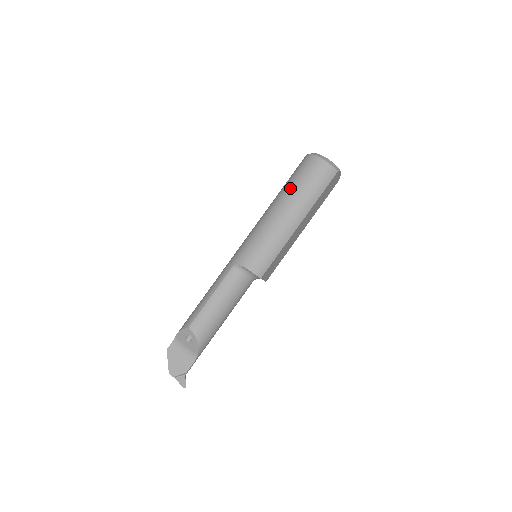
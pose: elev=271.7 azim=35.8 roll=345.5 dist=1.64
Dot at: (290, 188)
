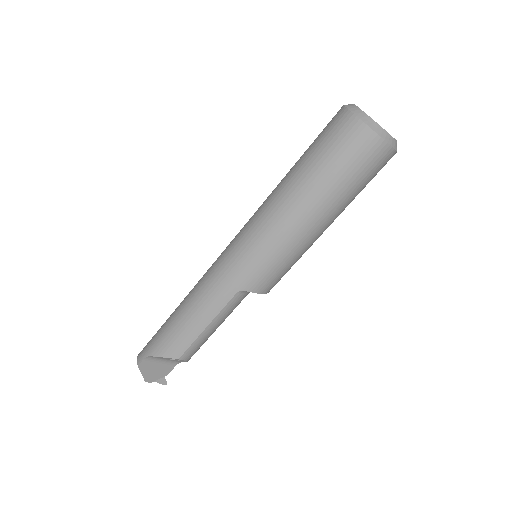
Dot at: (331, 188)
